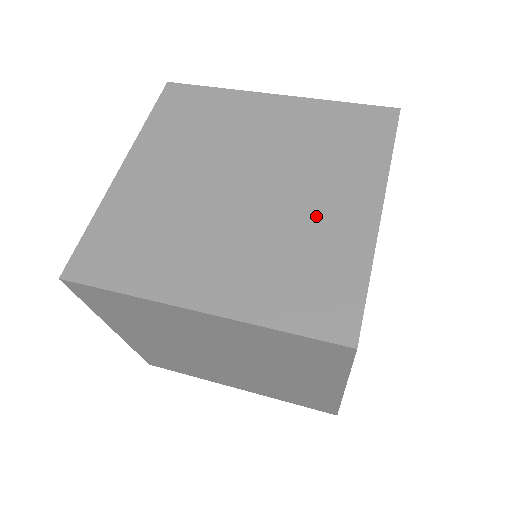
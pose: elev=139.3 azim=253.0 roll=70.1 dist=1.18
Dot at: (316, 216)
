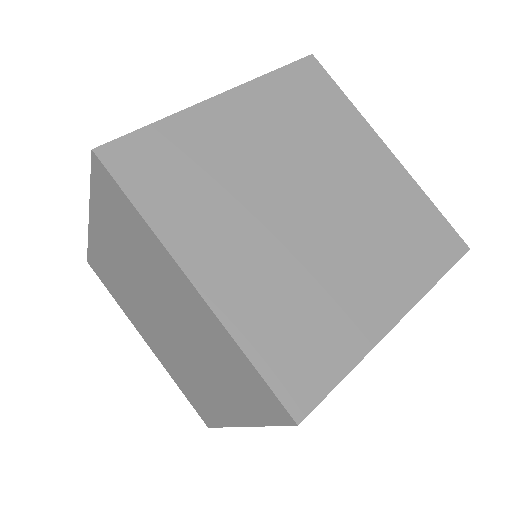
Dot at: (203, 383)
